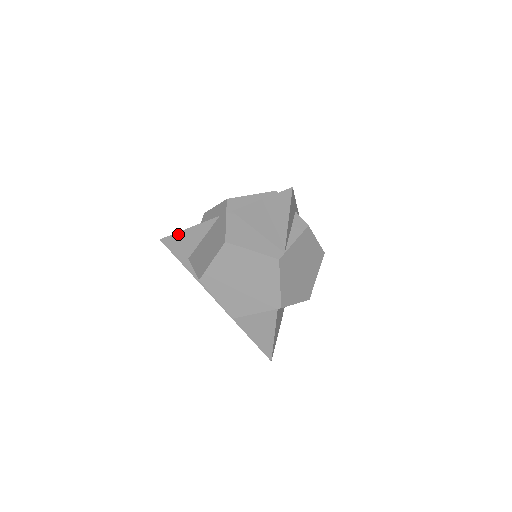
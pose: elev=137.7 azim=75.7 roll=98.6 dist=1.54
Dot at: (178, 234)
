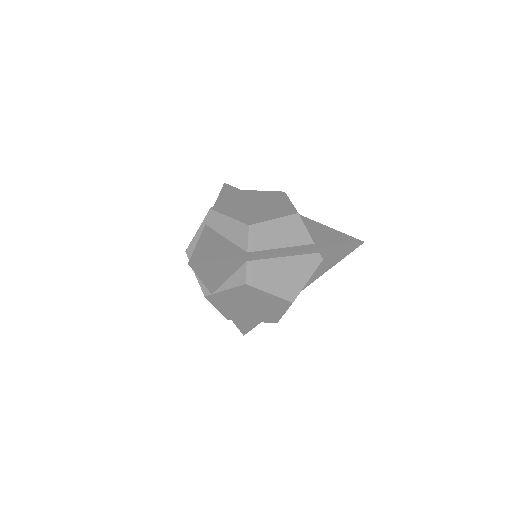
Dot at: (220, 194)
